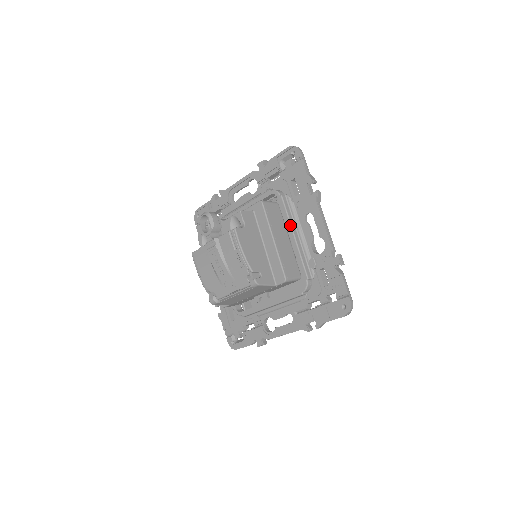
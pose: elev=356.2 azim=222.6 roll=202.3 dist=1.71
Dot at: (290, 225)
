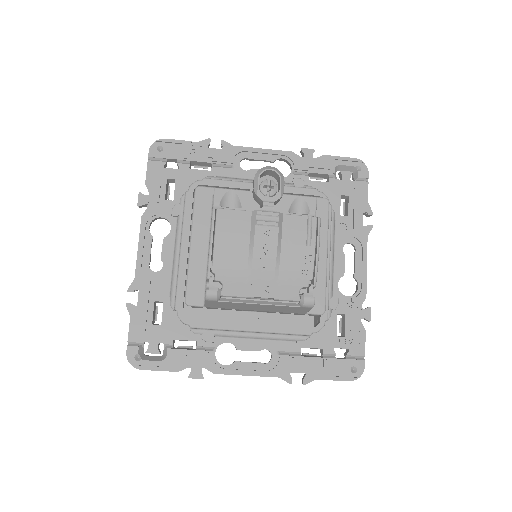
Dot at: (330, 245)
